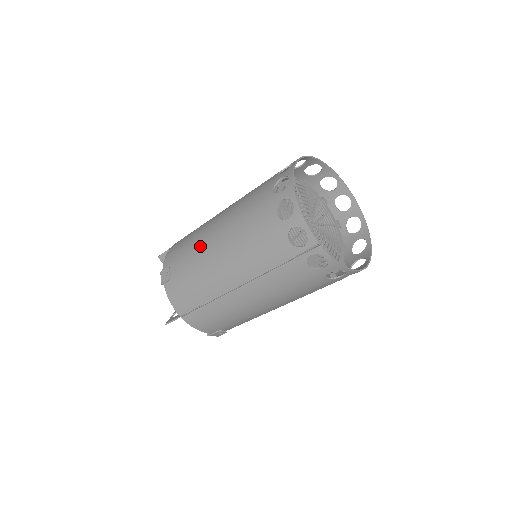
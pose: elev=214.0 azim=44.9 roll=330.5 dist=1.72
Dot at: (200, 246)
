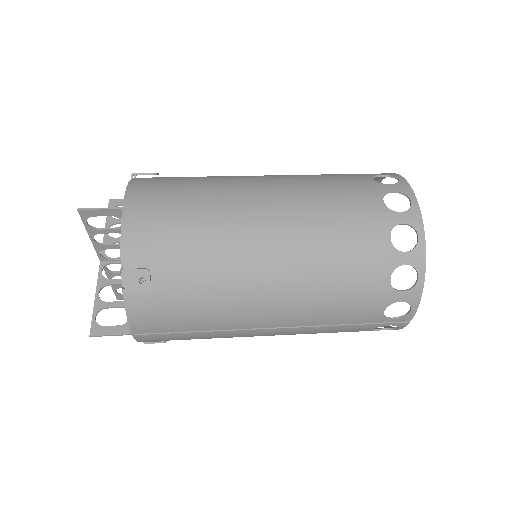
Dot at: (231, 260)
